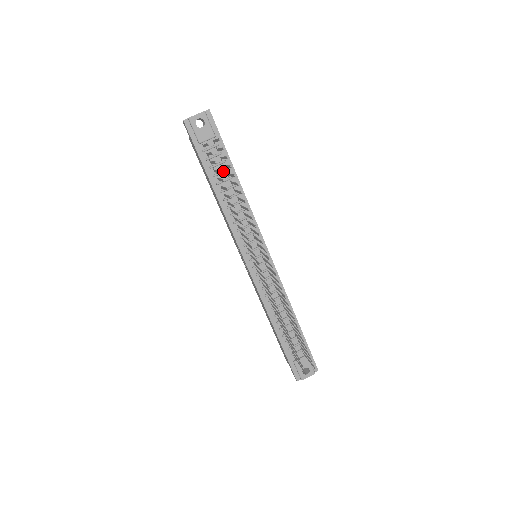
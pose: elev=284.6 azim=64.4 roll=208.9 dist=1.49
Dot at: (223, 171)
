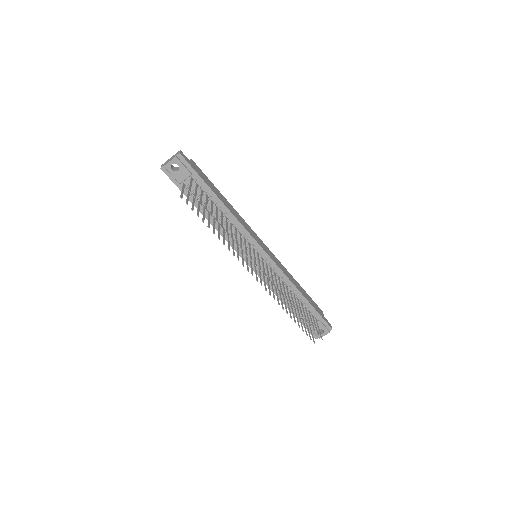
Dot at: occluded
